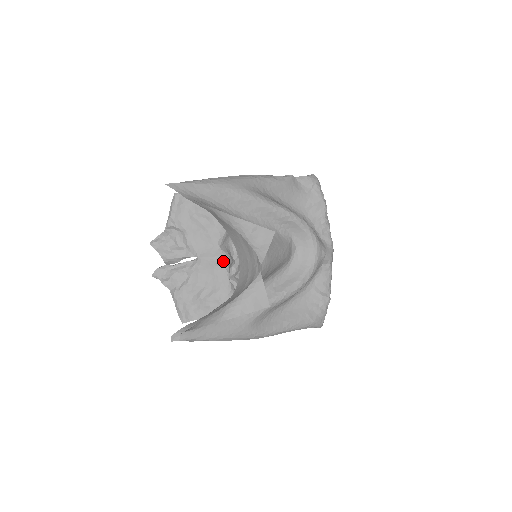
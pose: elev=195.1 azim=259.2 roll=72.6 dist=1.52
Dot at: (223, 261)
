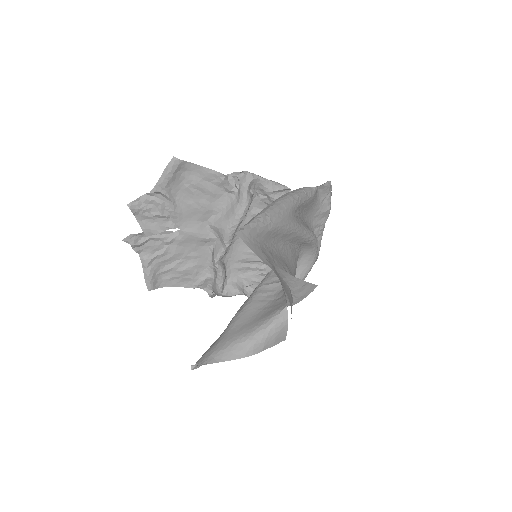
Dot at: (209, 239)
